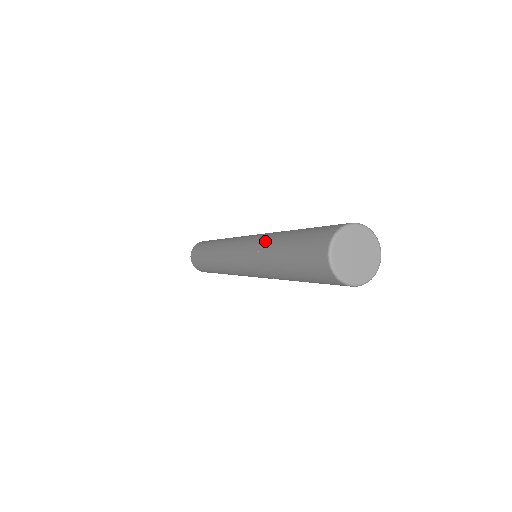
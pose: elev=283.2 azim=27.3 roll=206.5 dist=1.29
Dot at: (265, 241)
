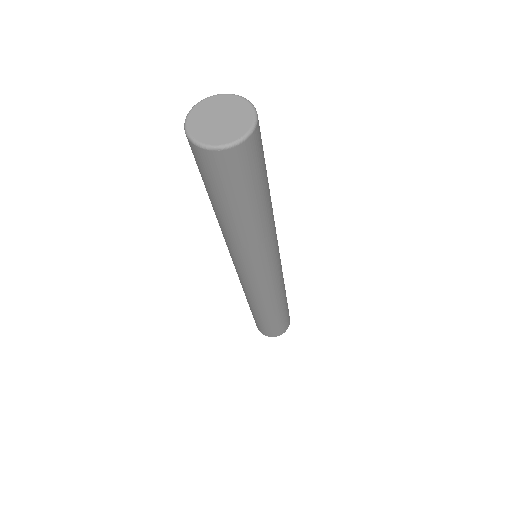
Dot at: occluded
